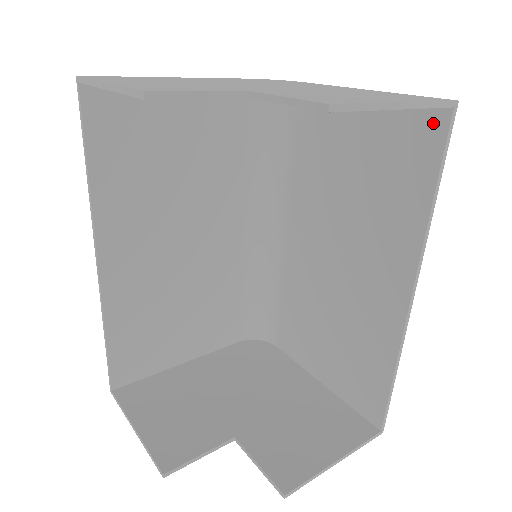
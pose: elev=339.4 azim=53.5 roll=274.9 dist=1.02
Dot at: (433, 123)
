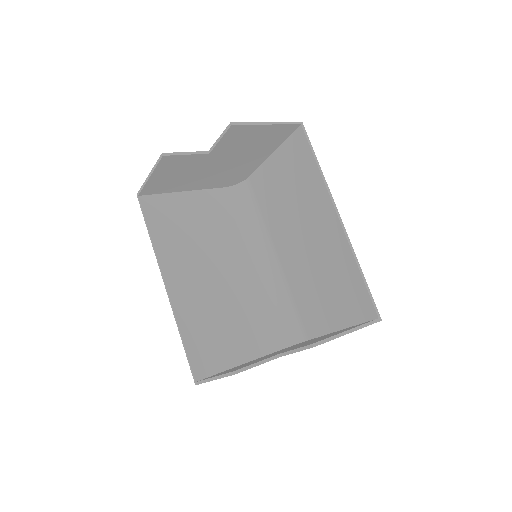
Dot at: (299, 137)
